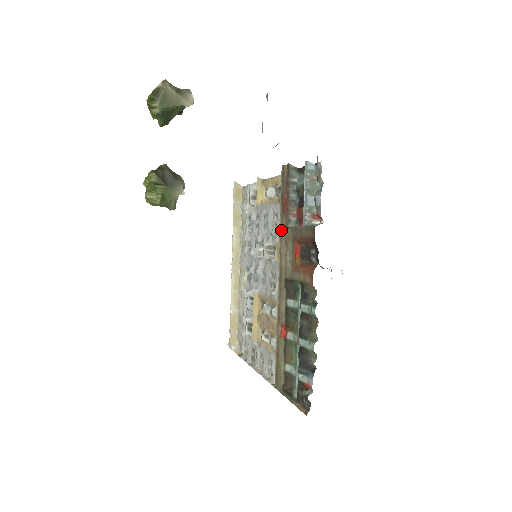
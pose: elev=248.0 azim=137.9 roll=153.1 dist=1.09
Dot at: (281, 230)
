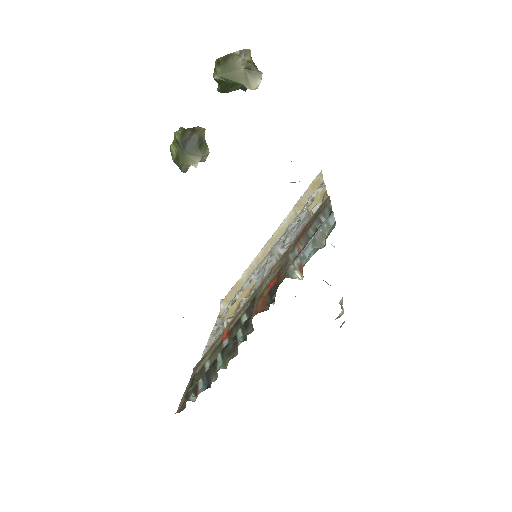
Dot at: (286, 252)
